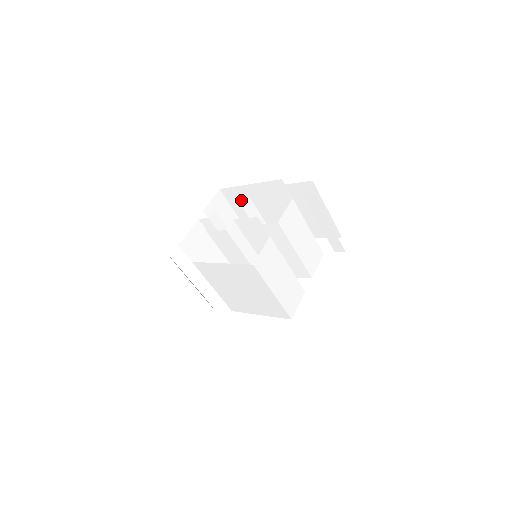
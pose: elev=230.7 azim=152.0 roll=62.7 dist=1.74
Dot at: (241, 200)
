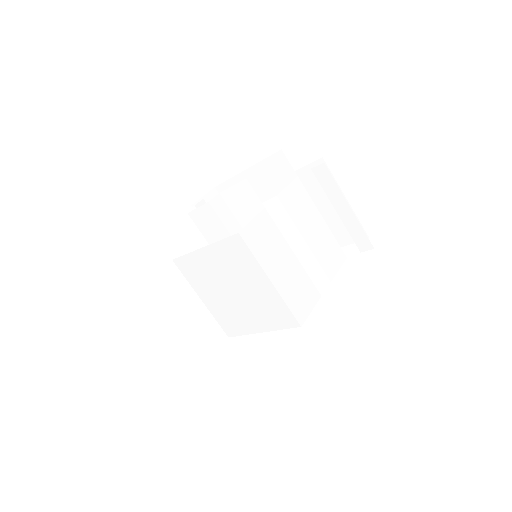
Dot at: occluded
